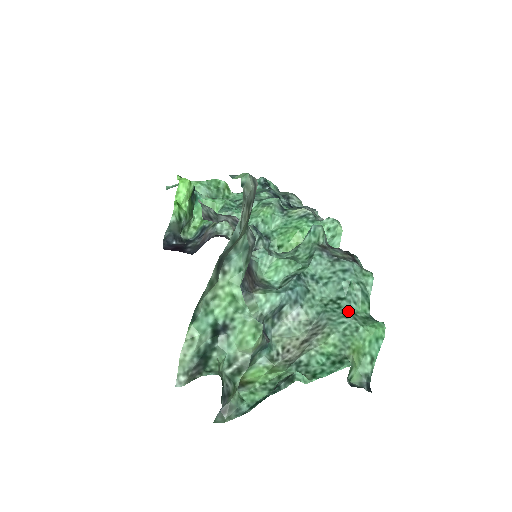
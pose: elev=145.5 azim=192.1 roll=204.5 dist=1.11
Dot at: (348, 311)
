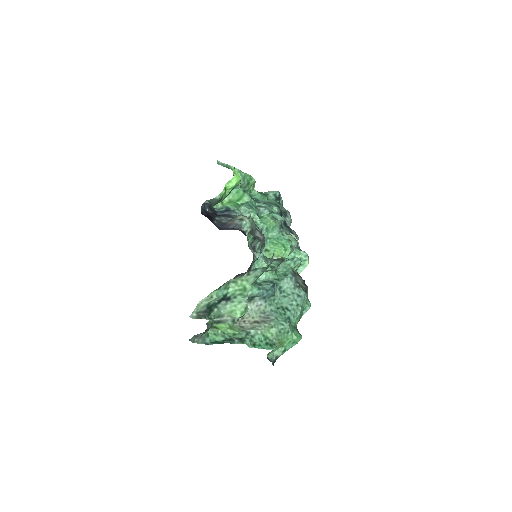
Dot at: (288, 319)
